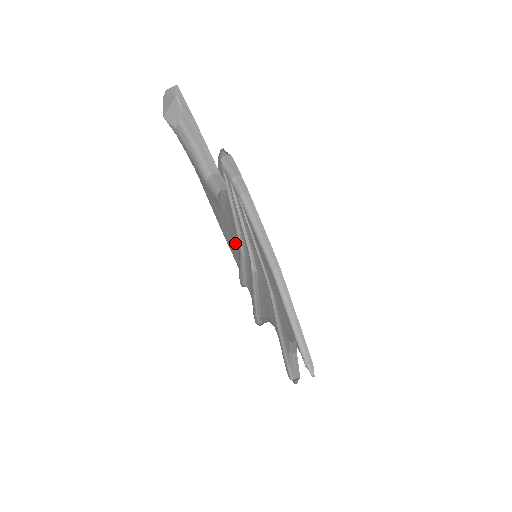
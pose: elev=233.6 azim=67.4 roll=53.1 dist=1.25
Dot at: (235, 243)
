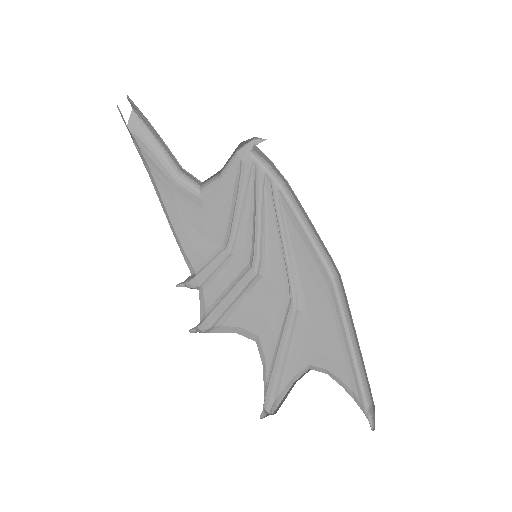
Dot at: (207, 241)
